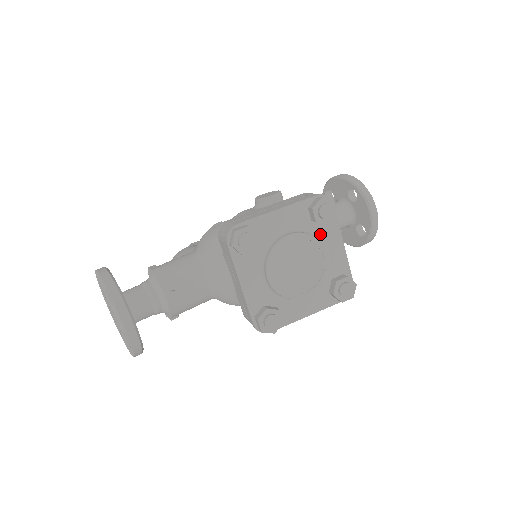
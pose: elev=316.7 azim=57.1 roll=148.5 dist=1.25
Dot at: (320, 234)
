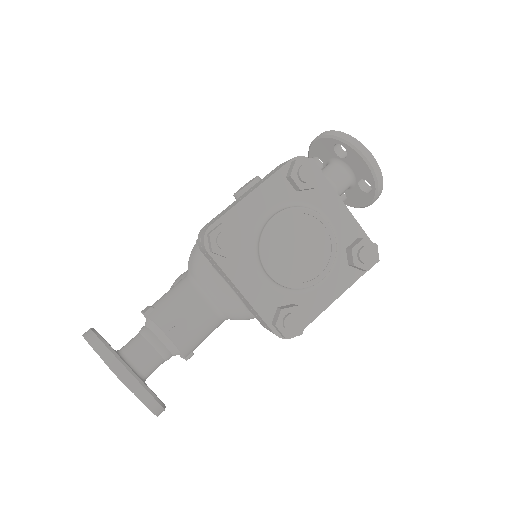
Dot at: (312, 202)
